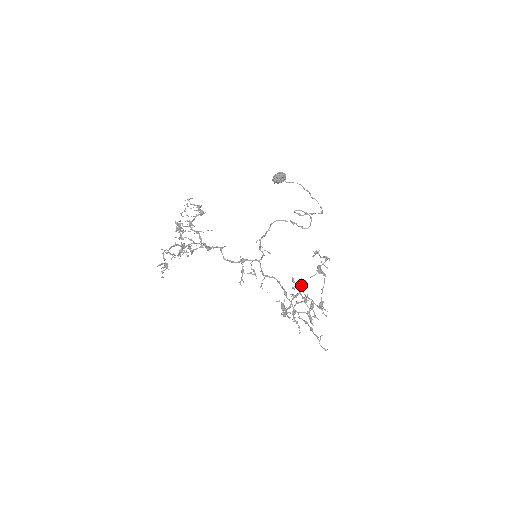
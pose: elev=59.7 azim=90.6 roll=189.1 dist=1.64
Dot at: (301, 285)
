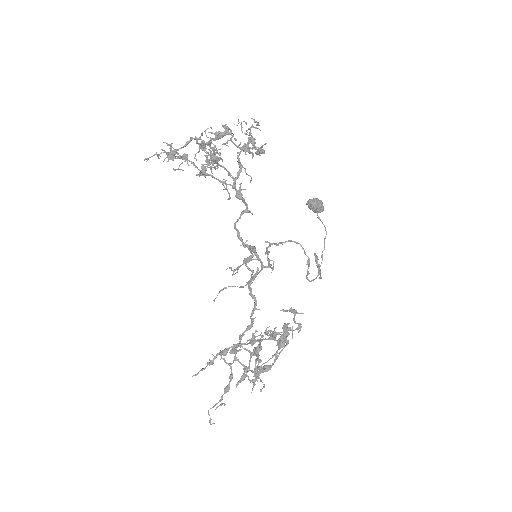
Dot at: (256, 330)
